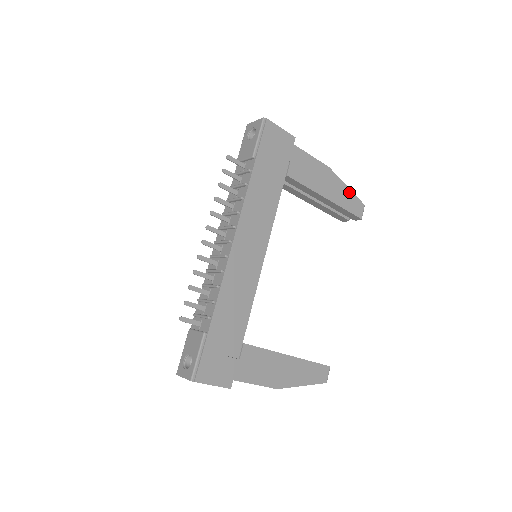
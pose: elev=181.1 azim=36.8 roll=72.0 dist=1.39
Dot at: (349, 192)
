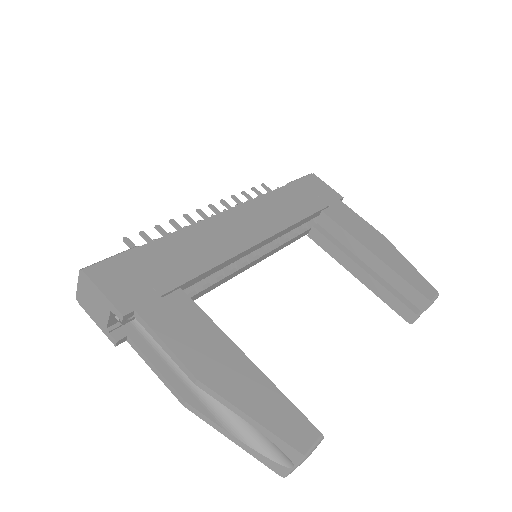
Dot at: (412, 269)
